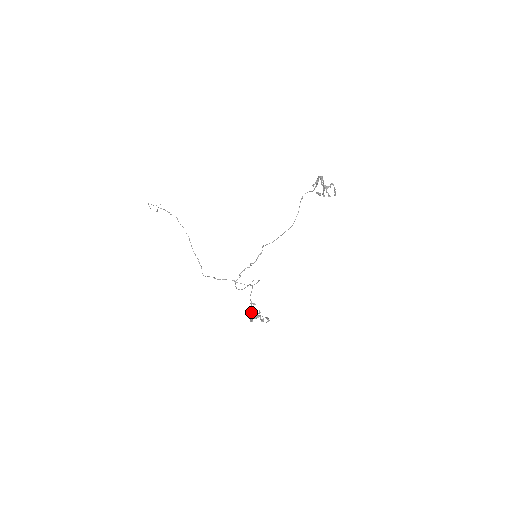
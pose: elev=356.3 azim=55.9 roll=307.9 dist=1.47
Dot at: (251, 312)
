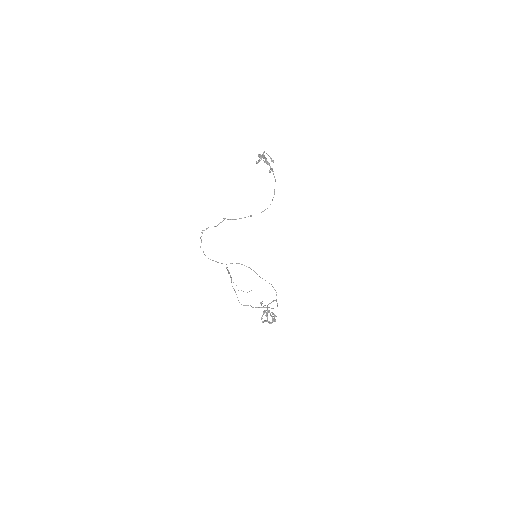
Dot at: occluded
